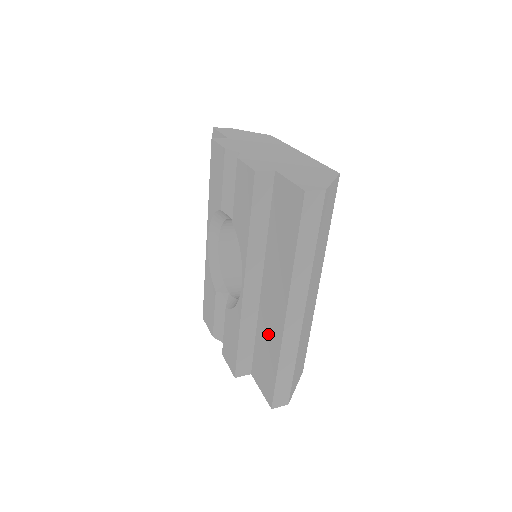
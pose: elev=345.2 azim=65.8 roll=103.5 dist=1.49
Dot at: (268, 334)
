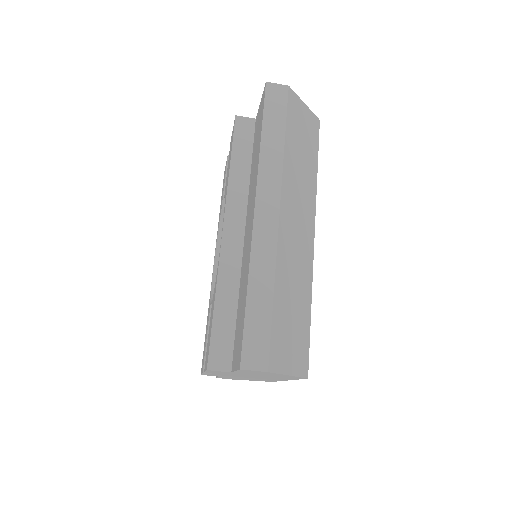
Dot at: (244, 272)
